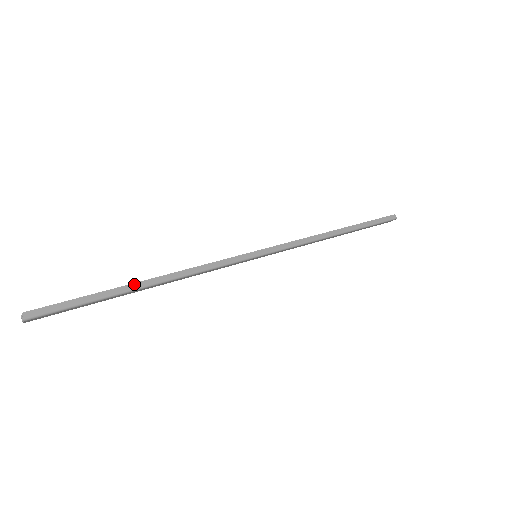
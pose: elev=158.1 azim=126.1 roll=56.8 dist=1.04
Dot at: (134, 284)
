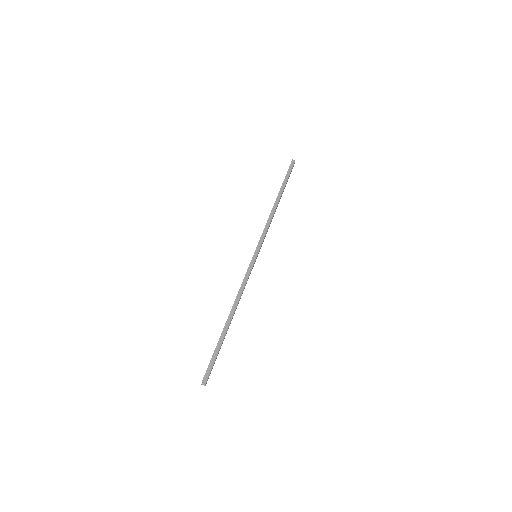
Dot at: (225, 325)
